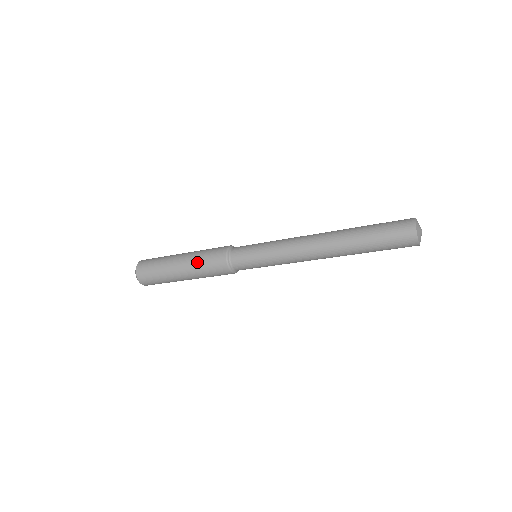
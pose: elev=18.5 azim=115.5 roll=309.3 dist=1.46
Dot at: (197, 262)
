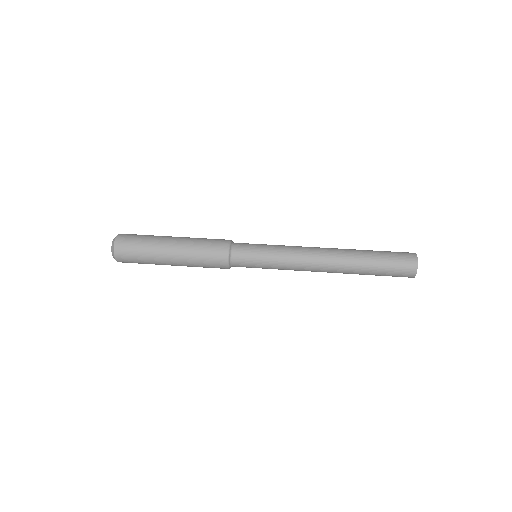
Dot at: (193, 250)
